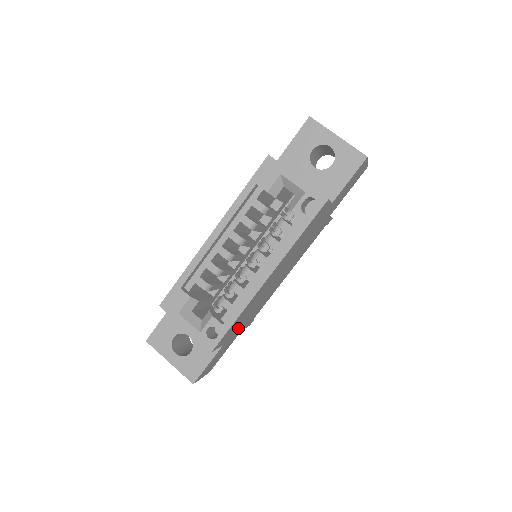
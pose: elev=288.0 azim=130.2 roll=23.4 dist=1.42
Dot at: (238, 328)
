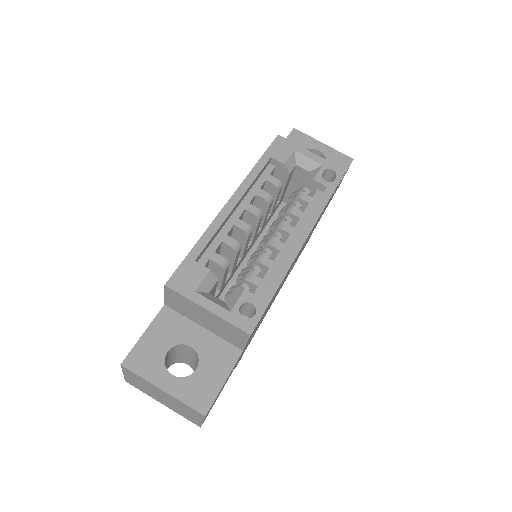
Dot at: occluded
